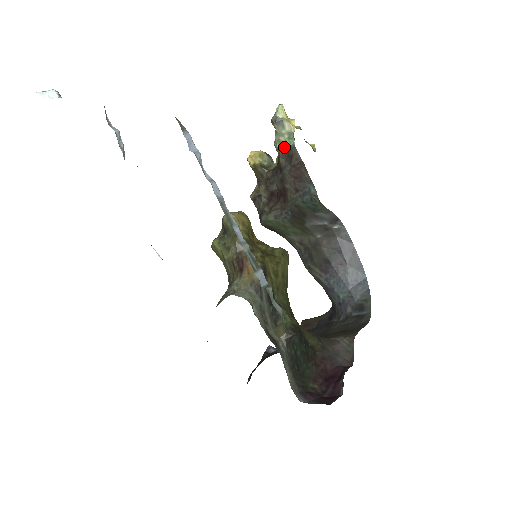
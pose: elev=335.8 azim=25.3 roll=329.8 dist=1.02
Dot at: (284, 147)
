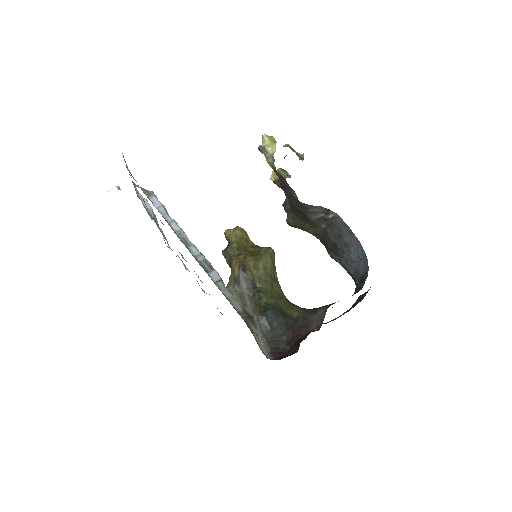
Dot at: (274, 166)
